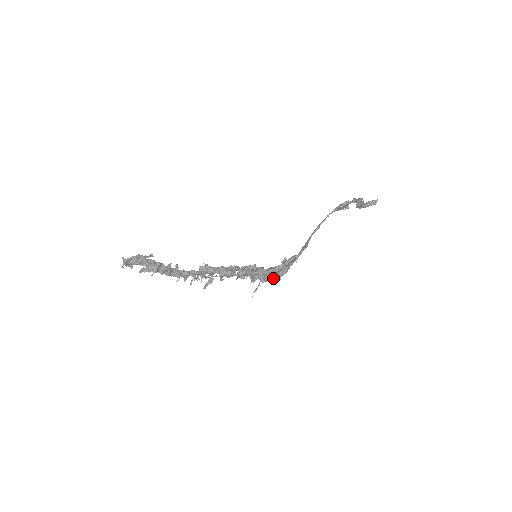
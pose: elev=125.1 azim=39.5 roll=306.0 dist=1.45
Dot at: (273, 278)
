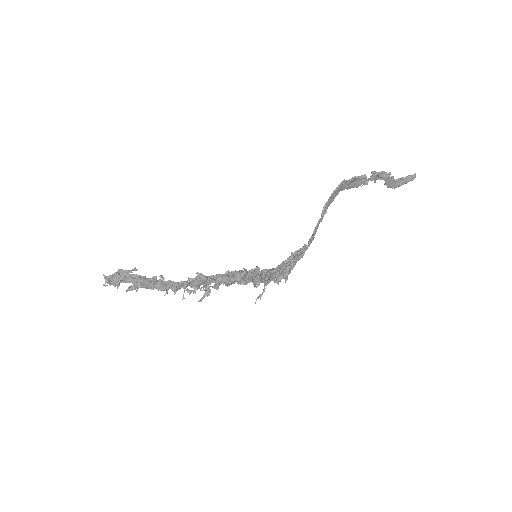
Dot at: (279, 278)
